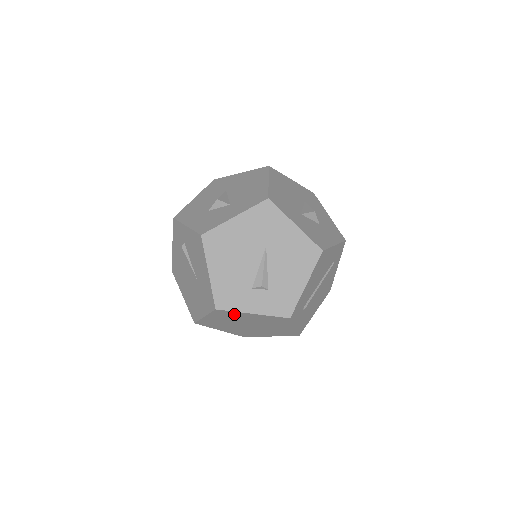
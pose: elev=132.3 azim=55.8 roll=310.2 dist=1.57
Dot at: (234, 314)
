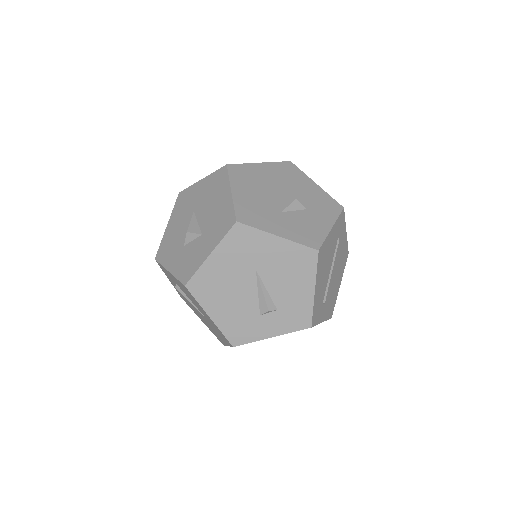
Dot at: occluded
